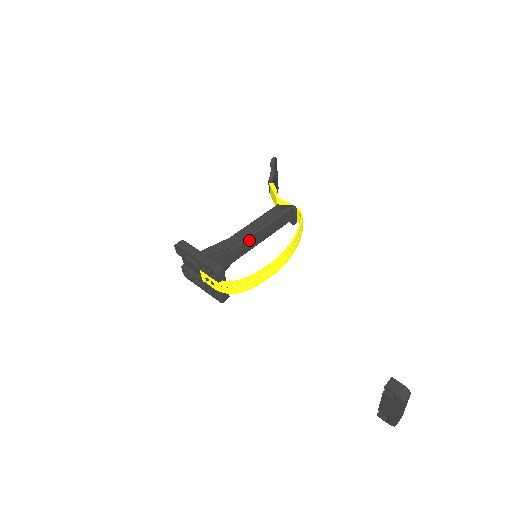
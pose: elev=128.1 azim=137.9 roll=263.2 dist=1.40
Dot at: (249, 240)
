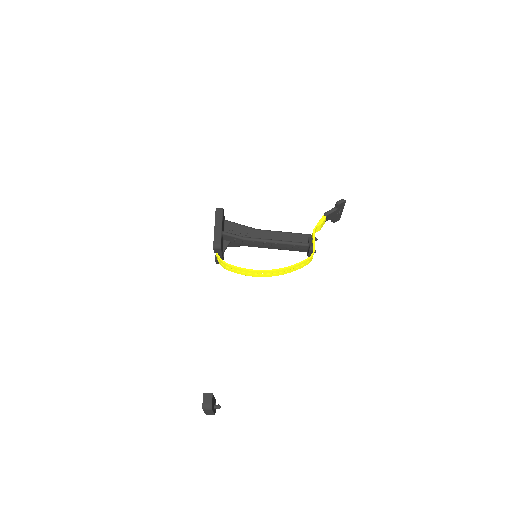
Dot at: (263, 242)
